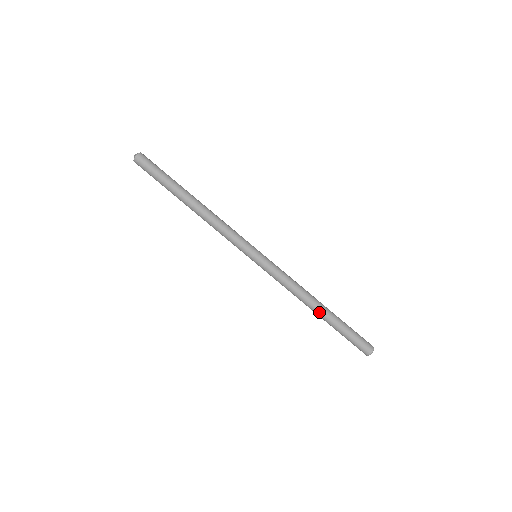
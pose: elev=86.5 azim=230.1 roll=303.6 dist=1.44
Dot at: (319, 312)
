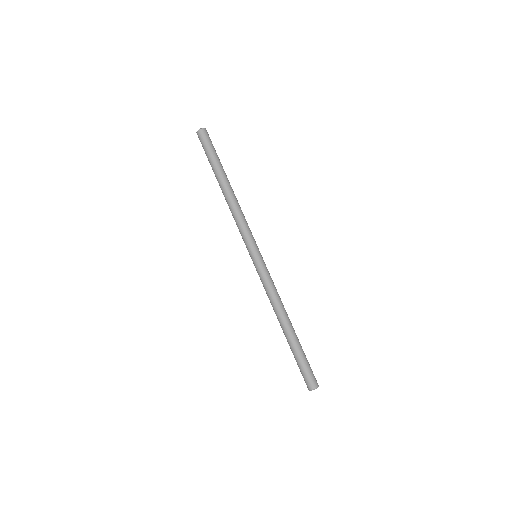
Dot at: (284, 330)
